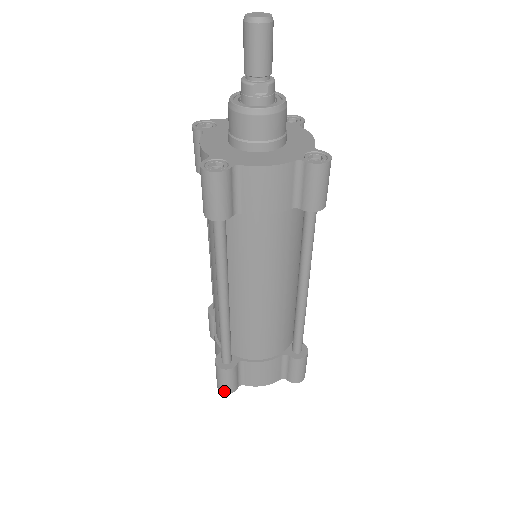
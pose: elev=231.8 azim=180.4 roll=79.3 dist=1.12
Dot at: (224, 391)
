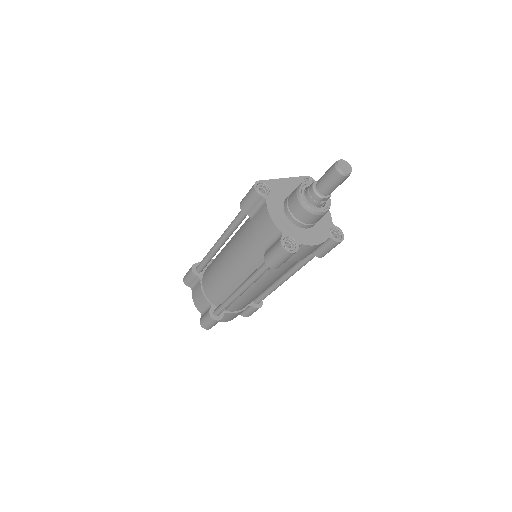
Dot at: (207, 328)
